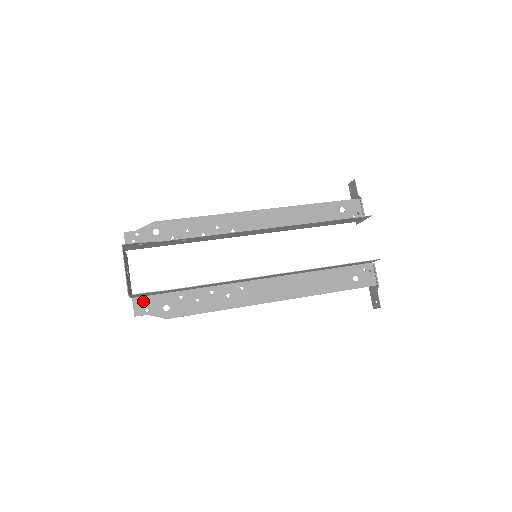
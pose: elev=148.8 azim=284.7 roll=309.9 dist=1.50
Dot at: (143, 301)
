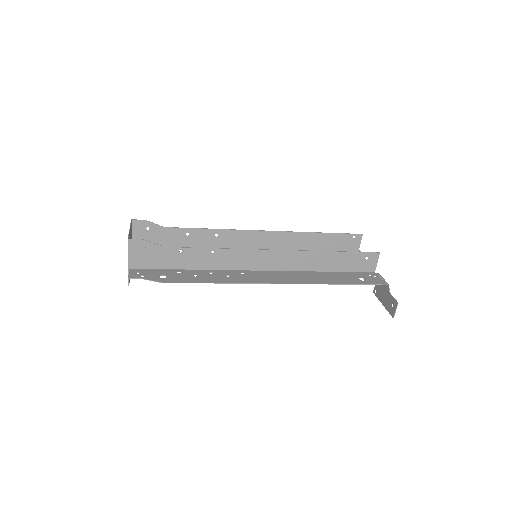
Dot at: (140, 271)
